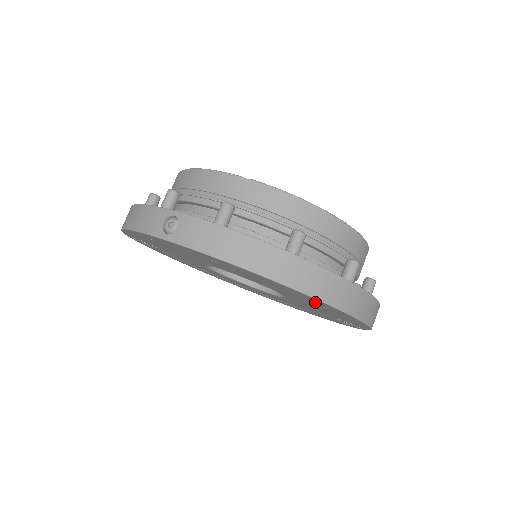
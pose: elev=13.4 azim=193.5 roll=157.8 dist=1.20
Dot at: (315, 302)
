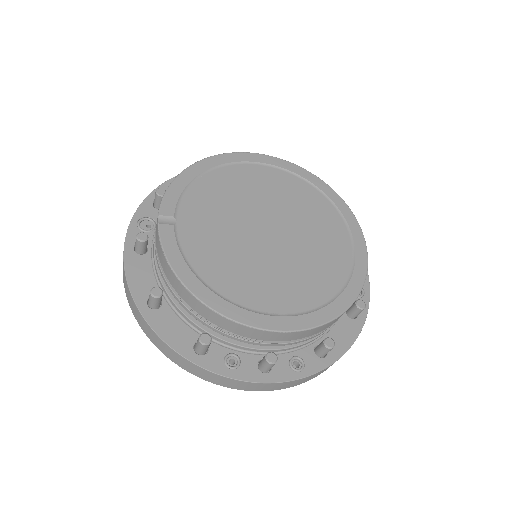
Dot at: occluded
